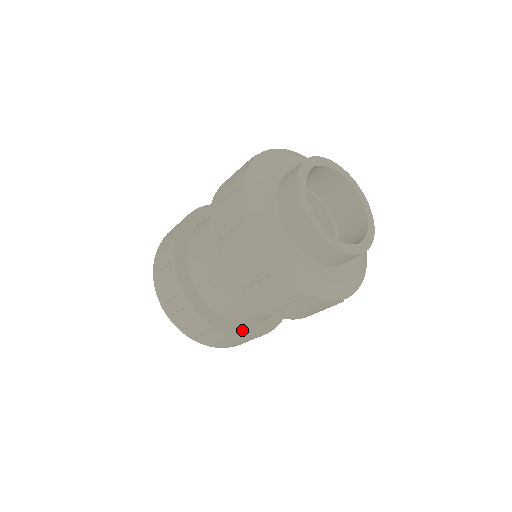
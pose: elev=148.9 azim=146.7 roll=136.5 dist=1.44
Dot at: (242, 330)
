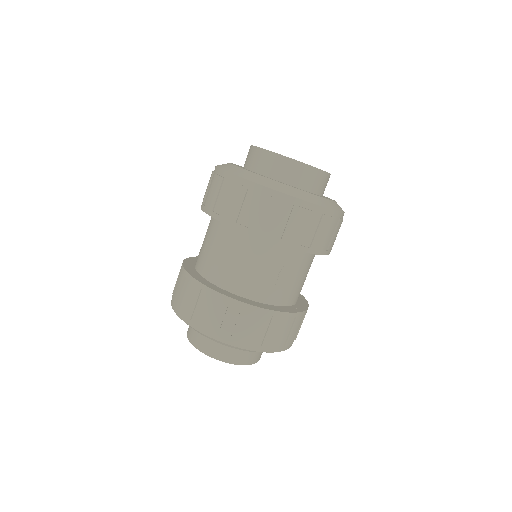
Dot at: (302, 306)
